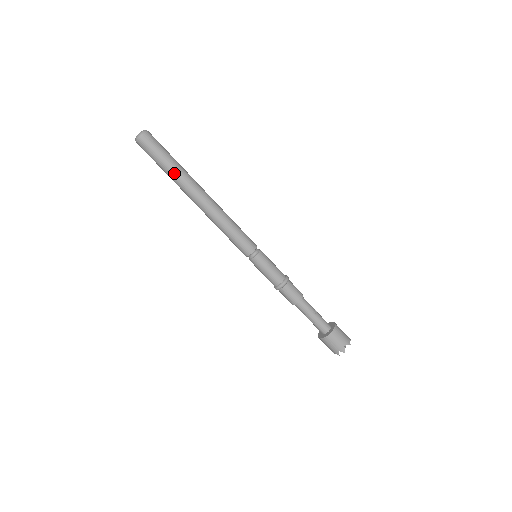
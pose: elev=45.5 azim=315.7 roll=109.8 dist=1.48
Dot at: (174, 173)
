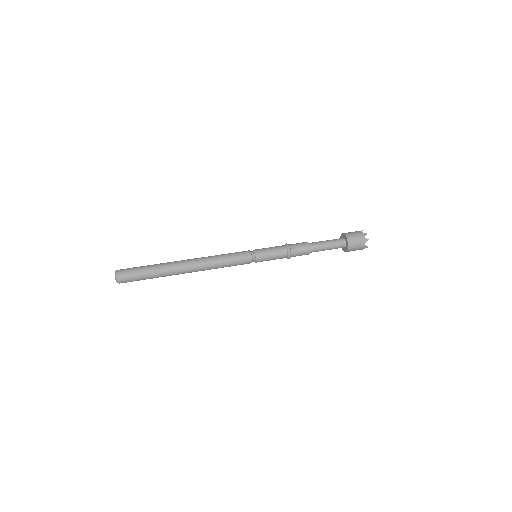
Dot at: (159, 276)
